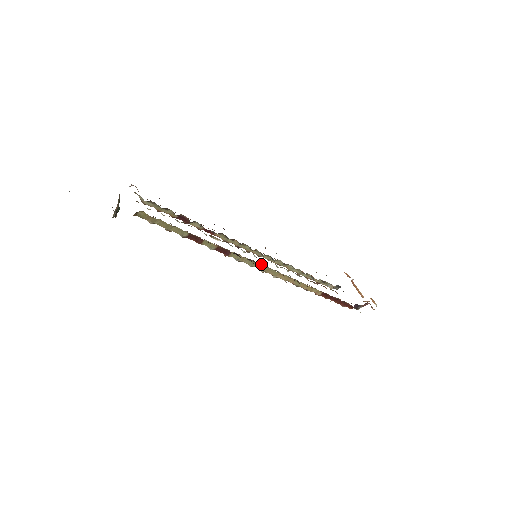
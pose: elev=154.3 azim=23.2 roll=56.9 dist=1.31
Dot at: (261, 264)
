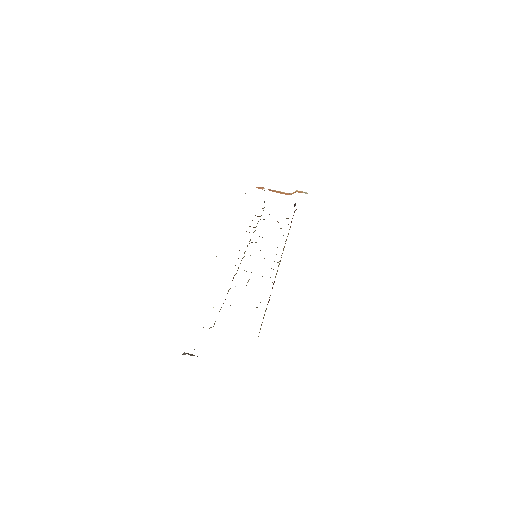
Dot at: (280, 261)
